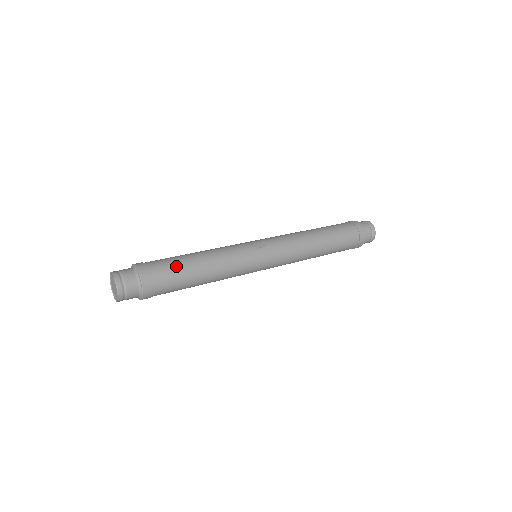
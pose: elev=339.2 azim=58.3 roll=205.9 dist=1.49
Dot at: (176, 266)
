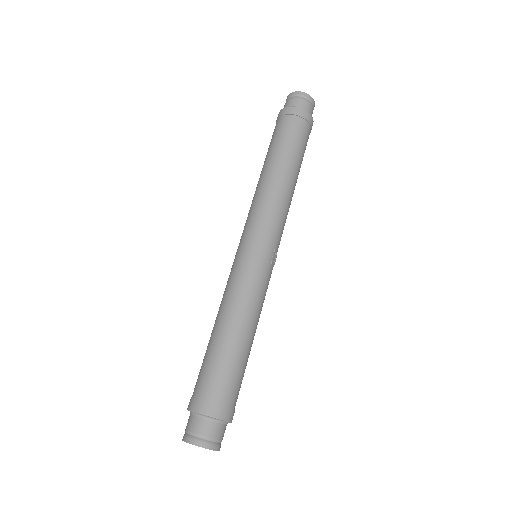
Dot at: occluded
